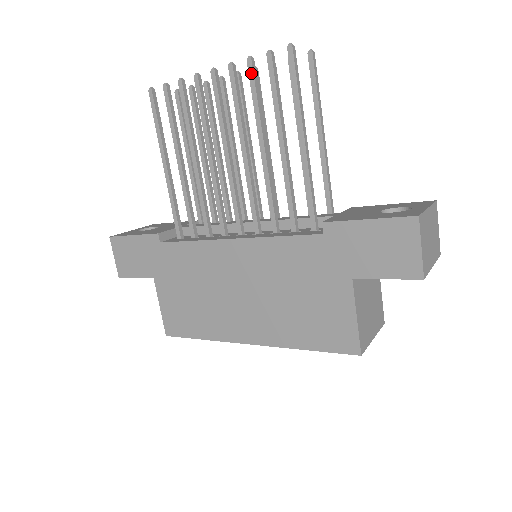
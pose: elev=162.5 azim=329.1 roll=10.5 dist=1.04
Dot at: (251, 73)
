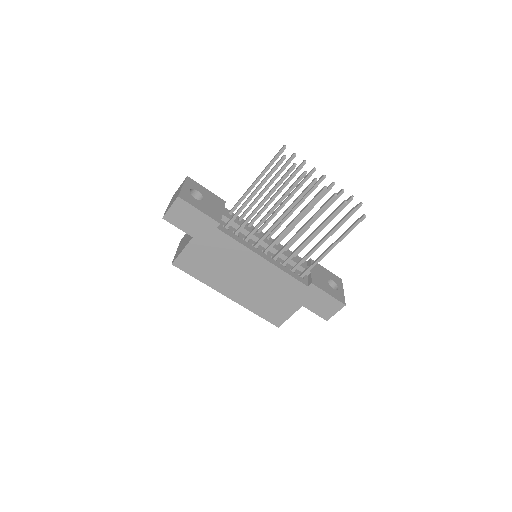
Dot at: (340, 208)
